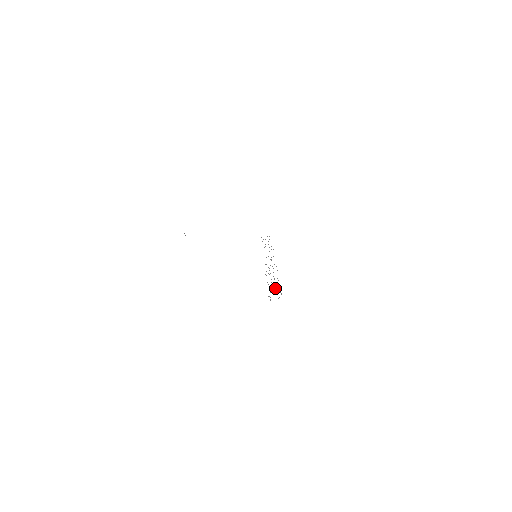
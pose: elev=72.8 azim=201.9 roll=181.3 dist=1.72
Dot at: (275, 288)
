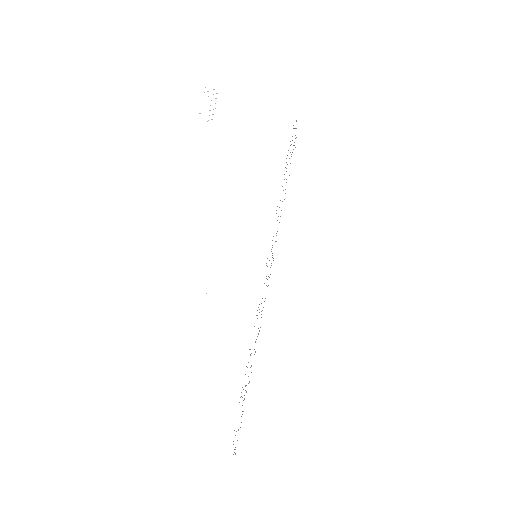
Dot at: occluded
